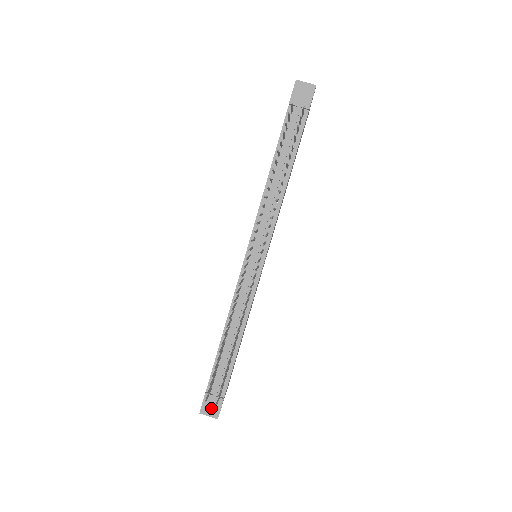
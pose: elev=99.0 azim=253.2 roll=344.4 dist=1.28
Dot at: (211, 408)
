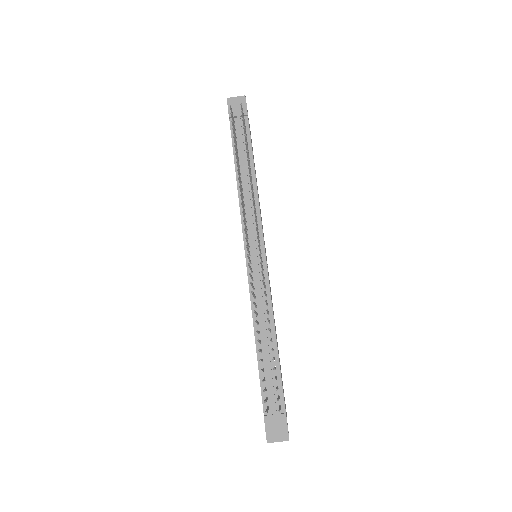
Dot at: (277, 431)
